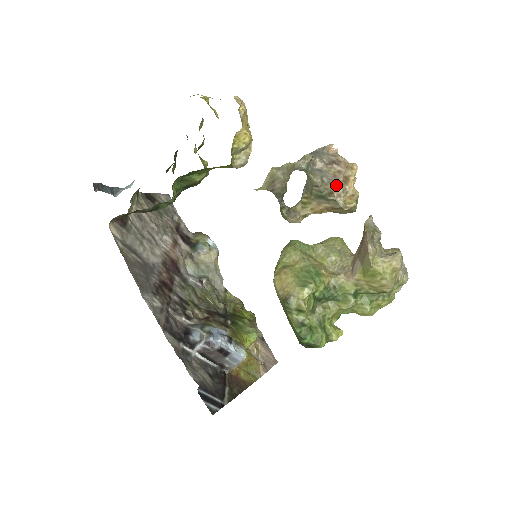
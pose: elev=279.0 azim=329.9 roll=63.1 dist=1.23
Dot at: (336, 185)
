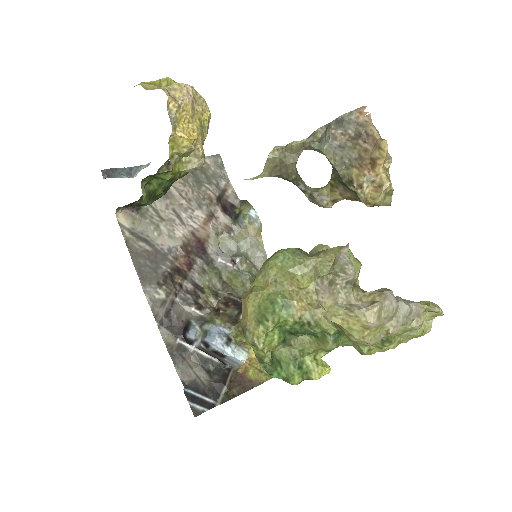
Dot at: (359, 170)
